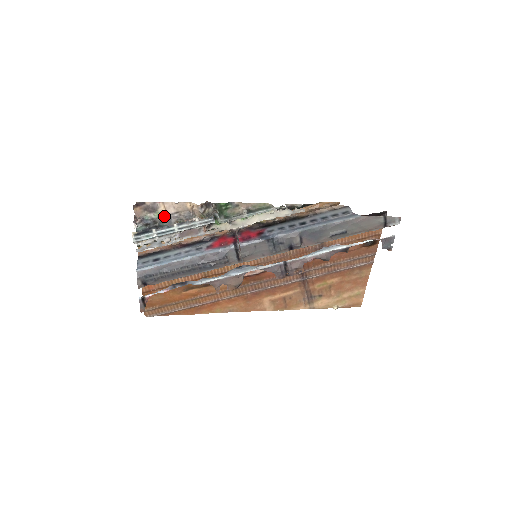
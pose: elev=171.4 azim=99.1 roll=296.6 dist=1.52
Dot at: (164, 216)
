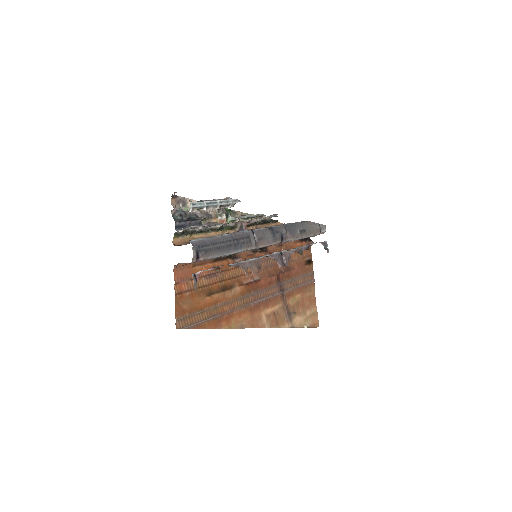
Dot at: occluded
